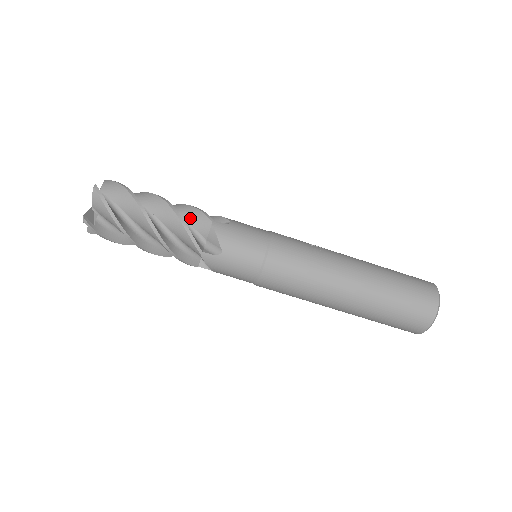
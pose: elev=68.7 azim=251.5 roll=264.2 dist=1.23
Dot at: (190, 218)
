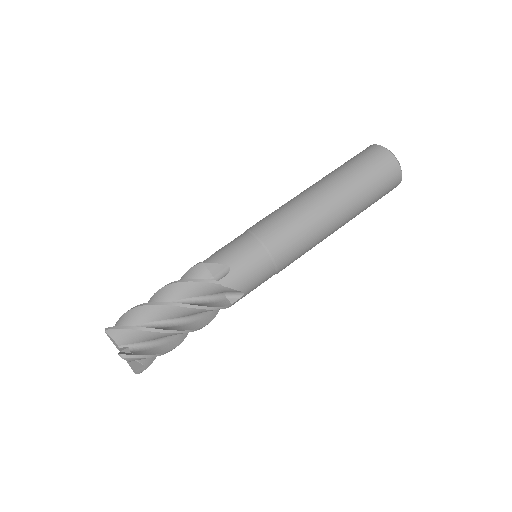
Dot at: occluded
